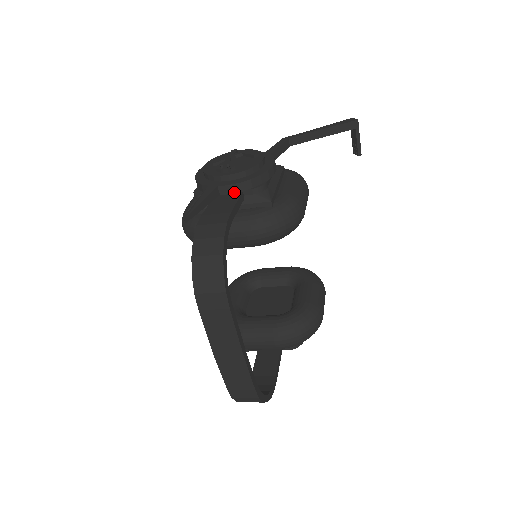
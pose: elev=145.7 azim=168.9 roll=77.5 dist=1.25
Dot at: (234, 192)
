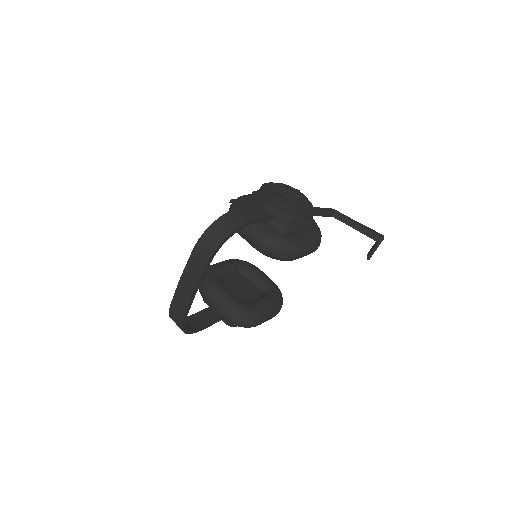
Dot at: (271, 211)
